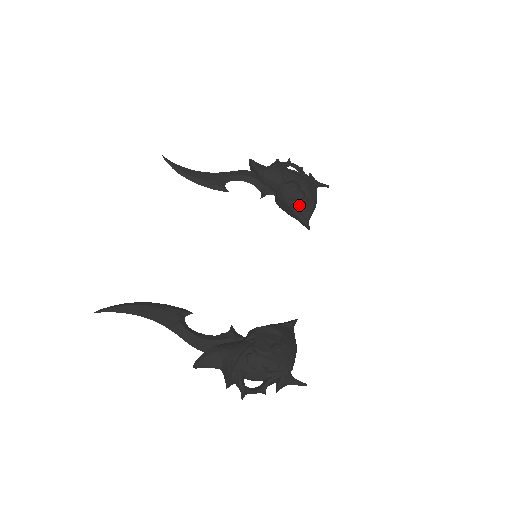
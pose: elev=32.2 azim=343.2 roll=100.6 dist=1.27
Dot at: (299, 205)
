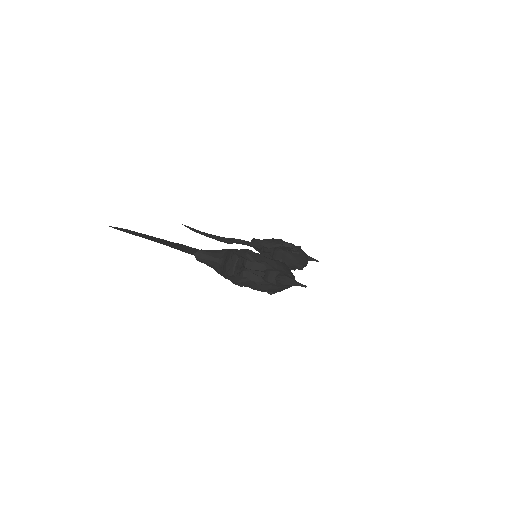
Dot at: (293, 254)
